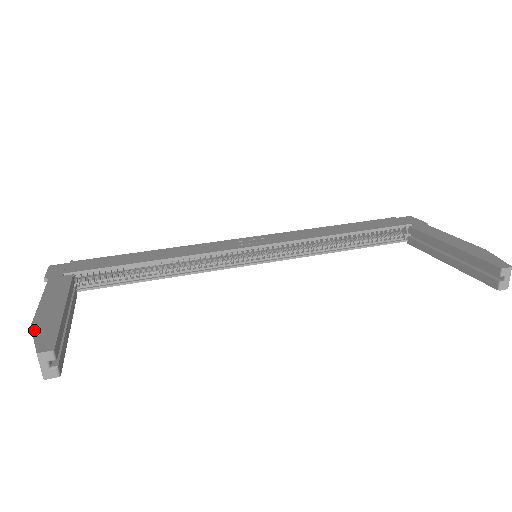
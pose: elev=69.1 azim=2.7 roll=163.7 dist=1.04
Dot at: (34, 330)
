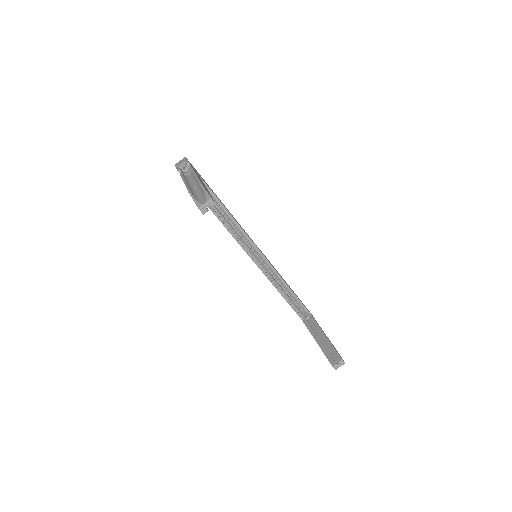
Dot at: occluded
